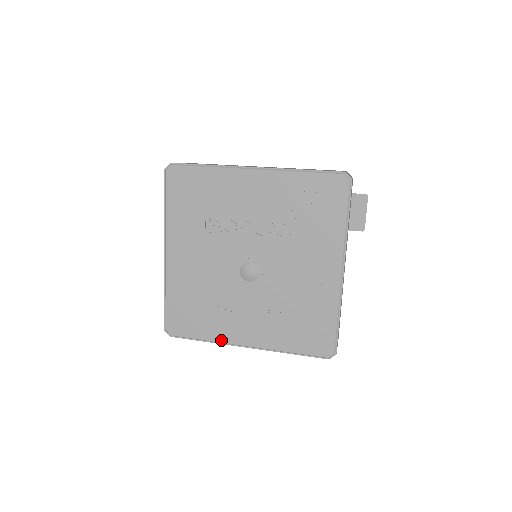
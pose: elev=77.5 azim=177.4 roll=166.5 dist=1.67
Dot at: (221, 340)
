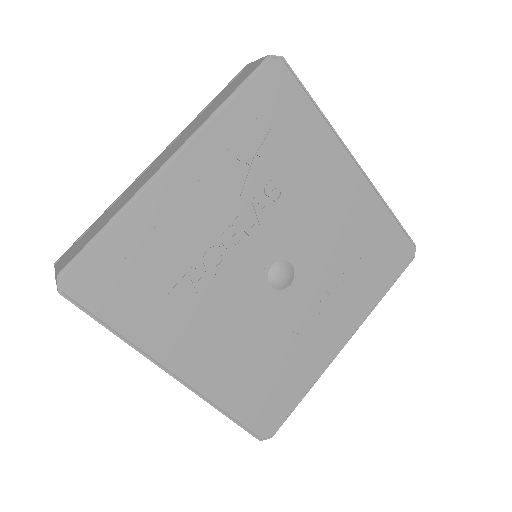
Dot at: (320, 370)
